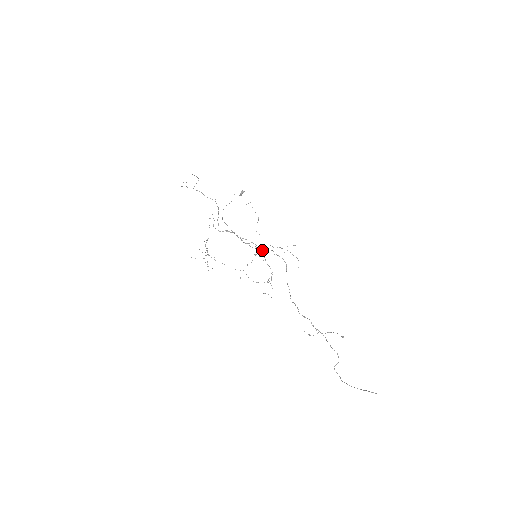
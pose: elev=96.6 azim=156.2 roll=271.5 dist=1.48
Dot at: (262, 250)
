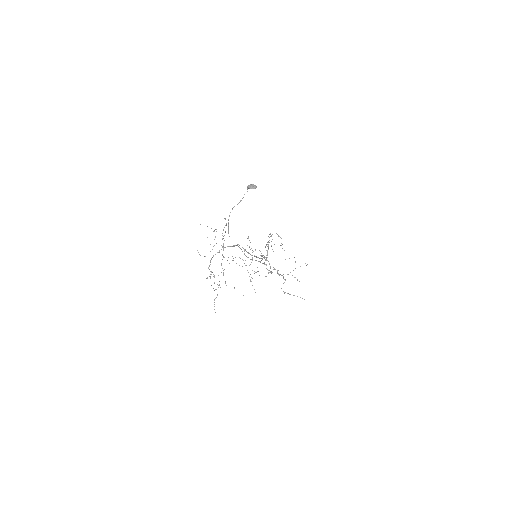
Dot at: (266, 255)
